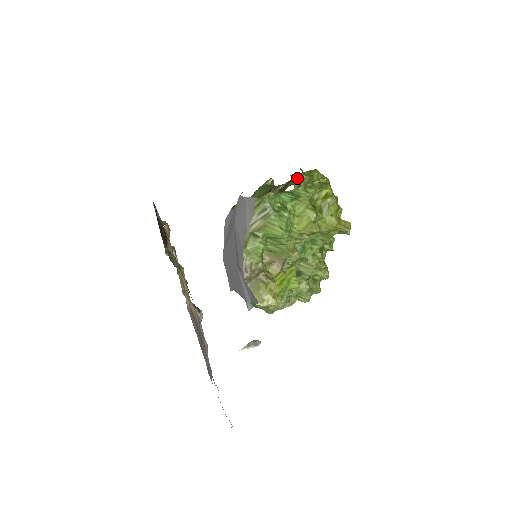
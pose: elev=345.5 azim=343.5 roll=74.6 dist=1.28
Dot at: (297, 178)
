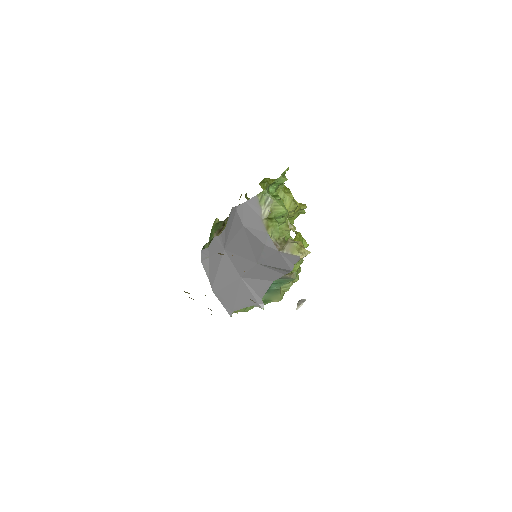
Dot at: occluded
